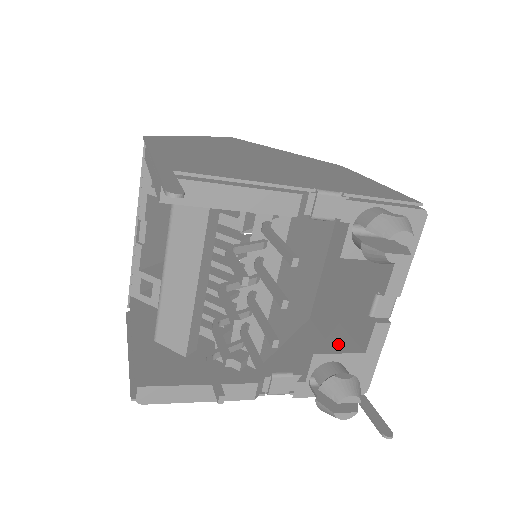
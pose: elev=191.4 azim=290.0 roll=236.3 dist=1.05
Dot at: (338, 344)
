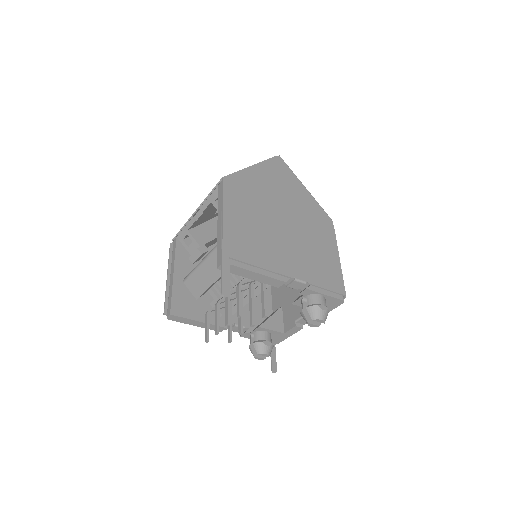
Dot at: (274, 323)
